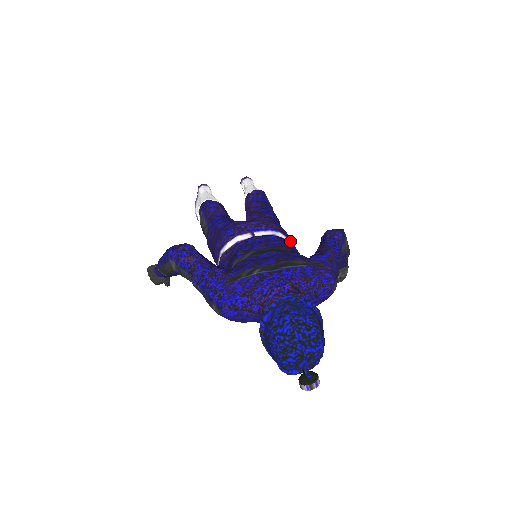
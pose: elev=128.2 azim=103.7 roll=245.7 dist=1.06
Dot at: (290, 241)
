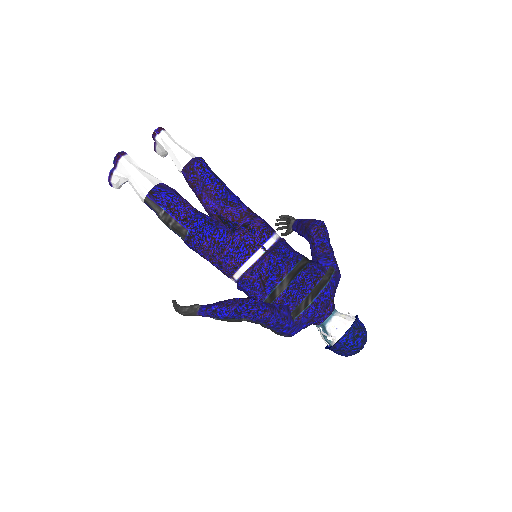
Dot at: occluded
